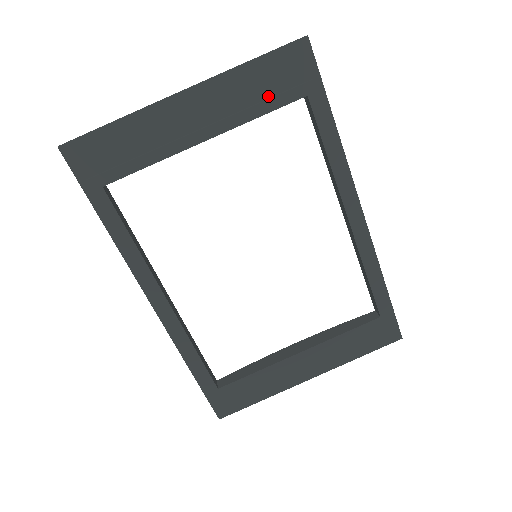
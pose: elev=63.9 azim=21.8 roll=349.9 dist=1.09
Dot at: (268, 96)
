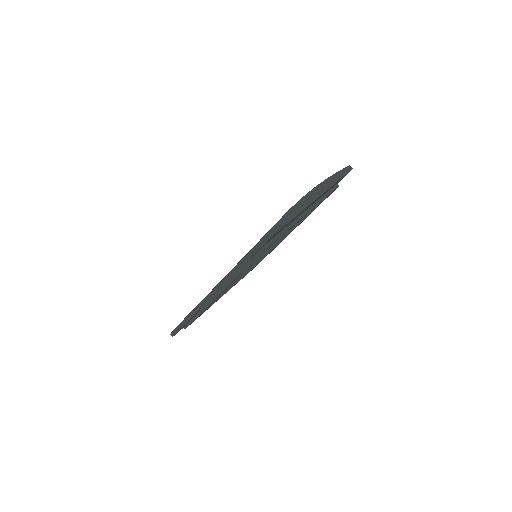
Dot at: (326, 193)
